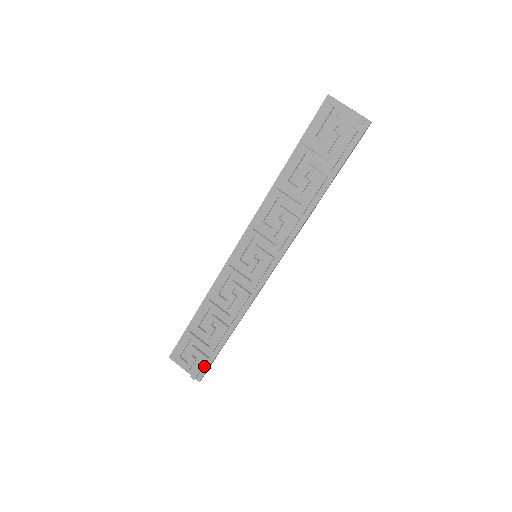
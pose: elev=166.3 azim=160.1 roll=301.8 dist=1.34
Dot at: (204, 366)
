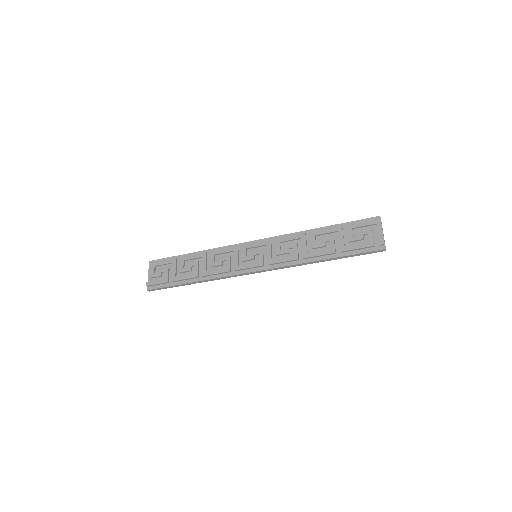
Dot at: (160, 284)
